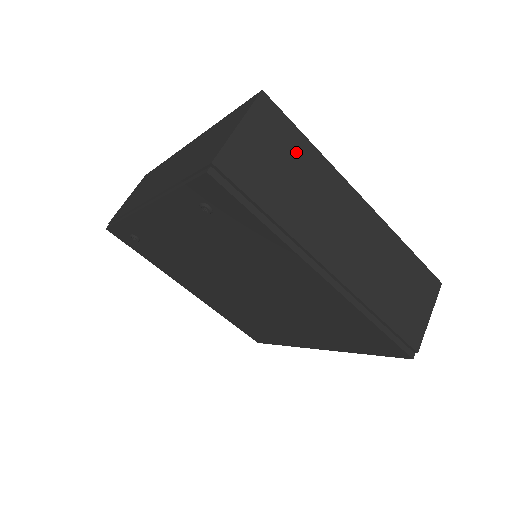
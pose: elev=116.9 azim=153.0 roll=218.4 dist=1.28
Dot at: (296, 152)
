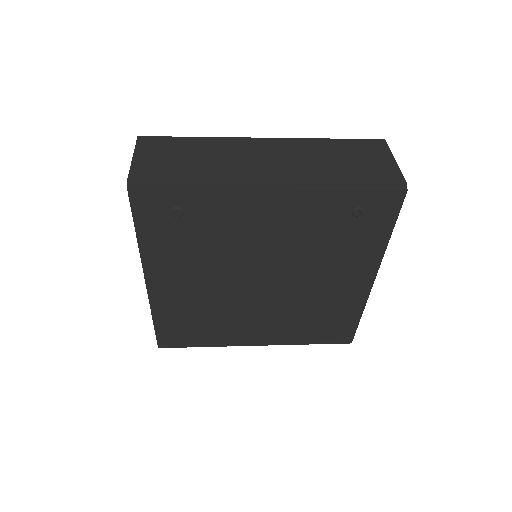
Dot at: occluded
